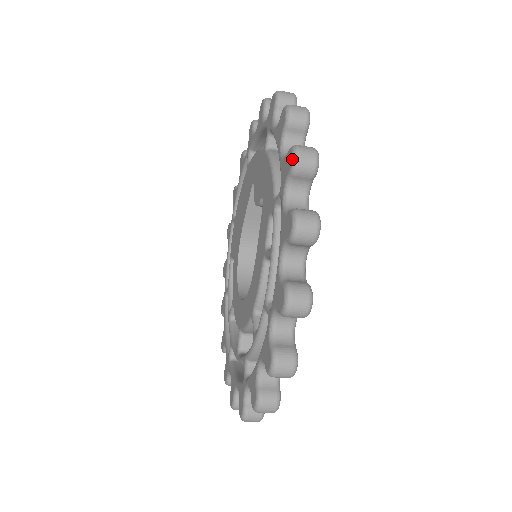
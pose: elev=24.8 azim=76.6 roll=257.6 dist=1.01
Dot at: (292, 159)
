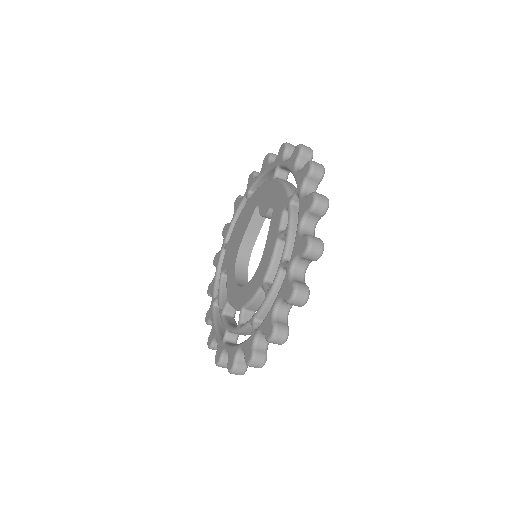
Dot at: (310, 166)
